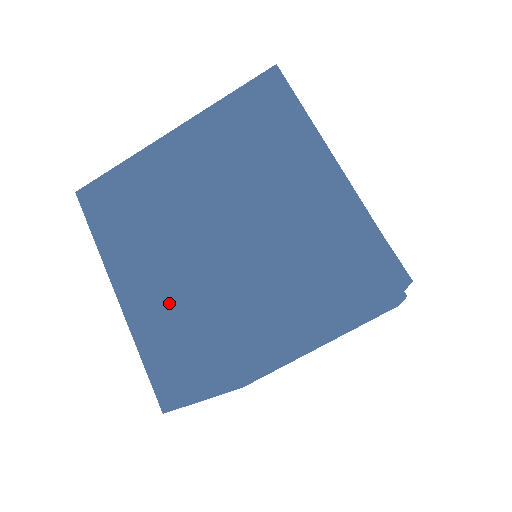
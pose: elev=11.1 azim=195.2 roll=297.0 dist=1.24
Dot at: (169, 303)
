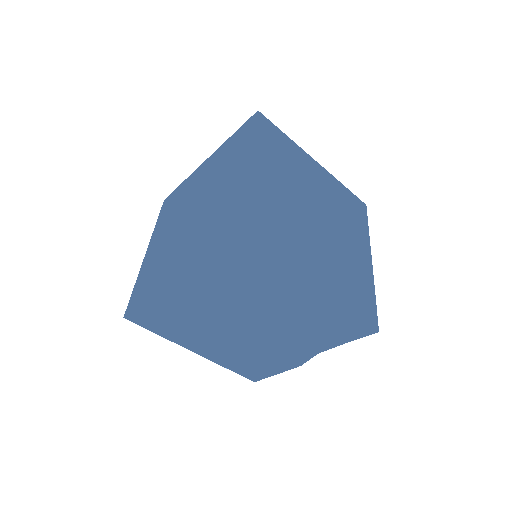
Dot at: (274, 203)
